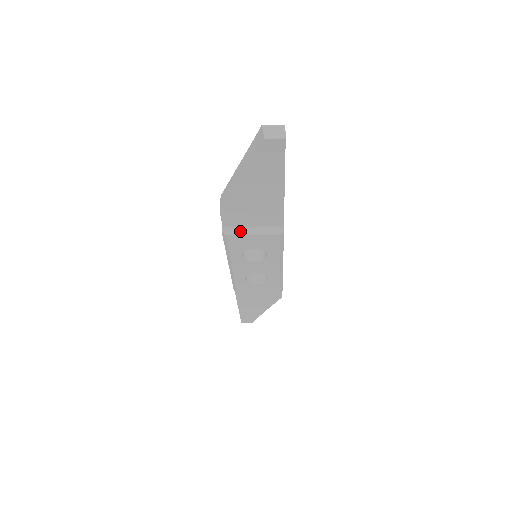
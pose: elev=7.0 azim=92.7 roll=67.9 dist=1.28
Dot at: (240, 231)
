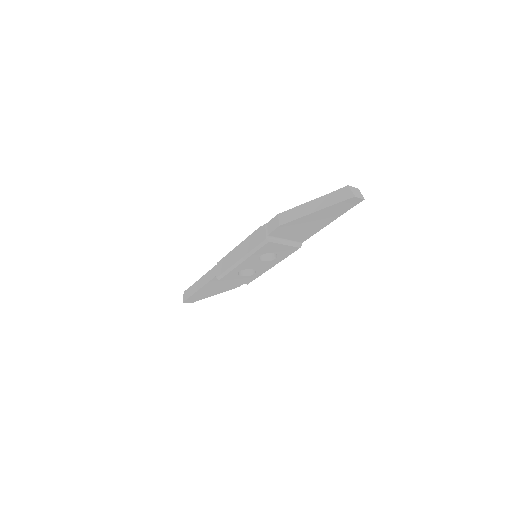
Dot at: (277, 240)
